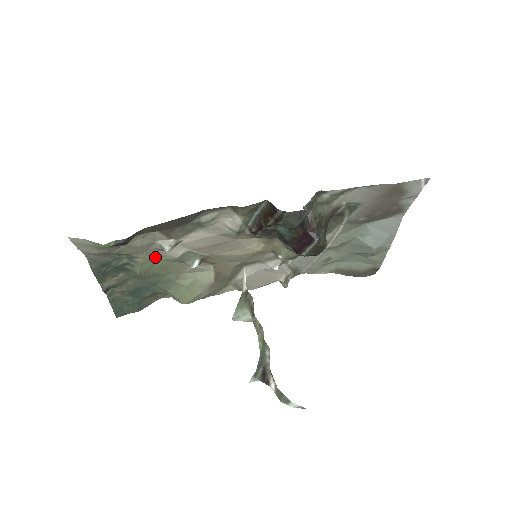
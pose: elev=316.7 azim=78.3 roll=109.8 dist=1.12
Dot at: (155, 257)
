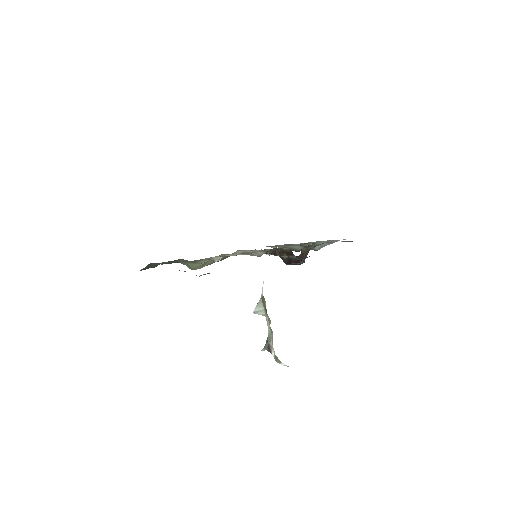
Dot at: occluded
